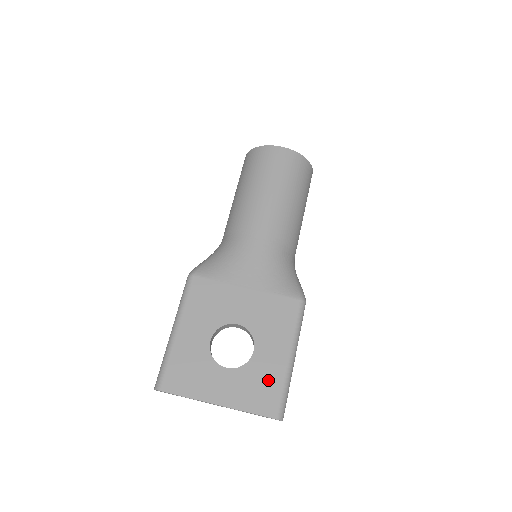
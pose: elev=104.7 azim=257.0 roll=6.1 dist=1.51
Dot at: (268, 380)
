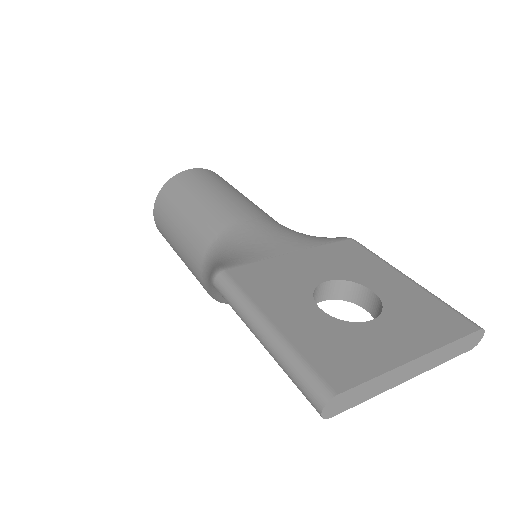
Dot at: (422, 304)
